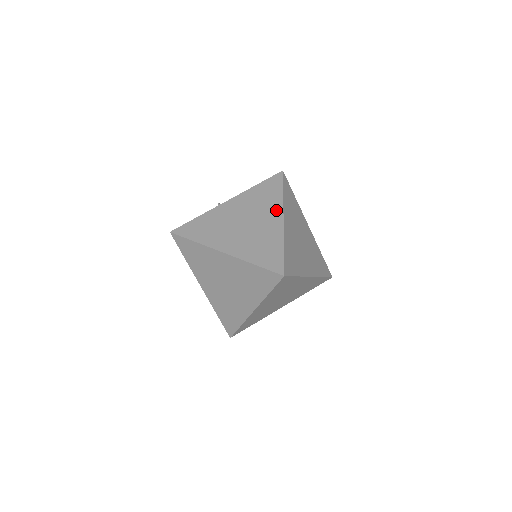
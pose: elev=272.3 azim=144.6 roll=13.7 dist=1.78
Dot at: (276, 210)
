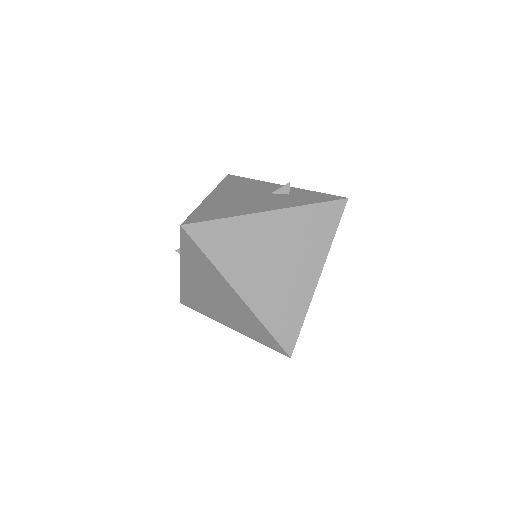
Dot at: (224, 284)
